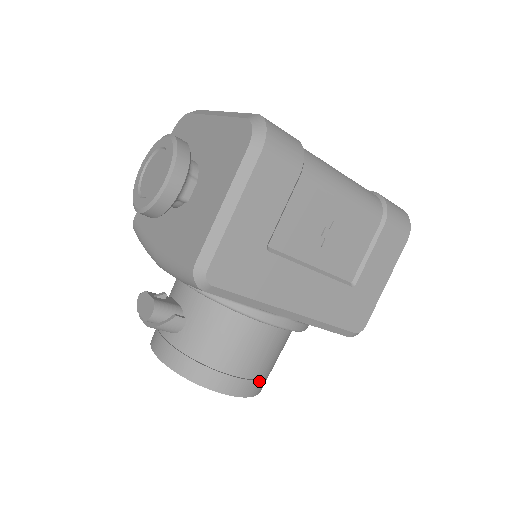
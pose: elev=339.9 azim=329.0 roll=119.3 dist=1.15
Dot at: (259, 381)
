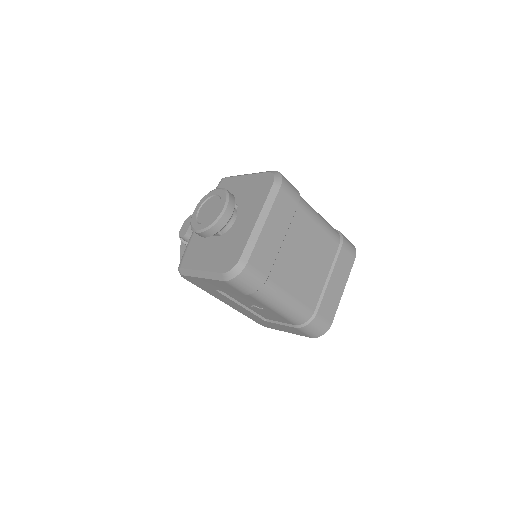
Dot at: occluded
